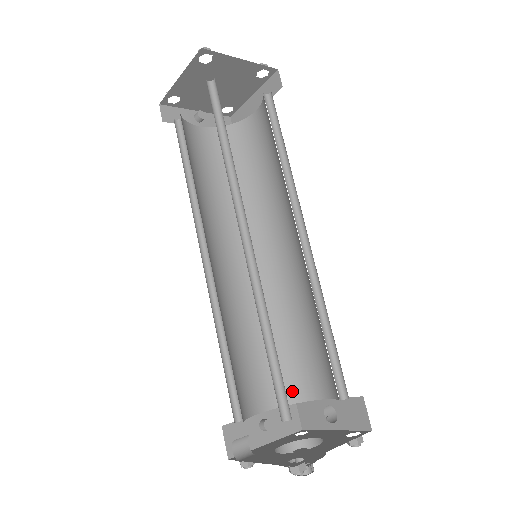
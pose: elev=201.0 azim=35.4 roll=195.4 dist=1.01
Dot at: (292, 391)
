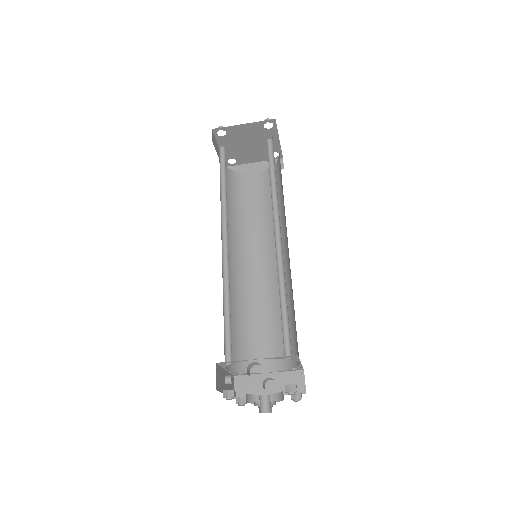
Dot at: (243, 363)
